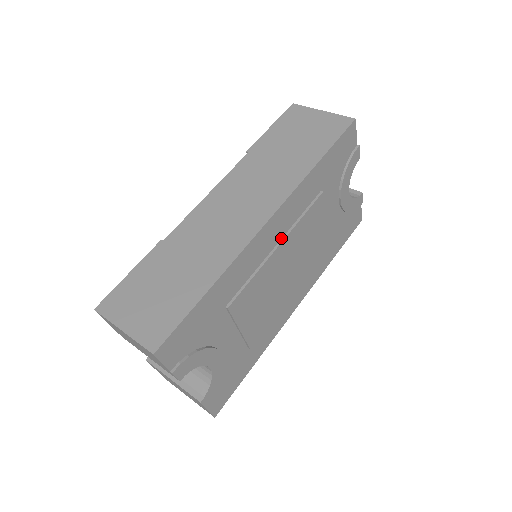
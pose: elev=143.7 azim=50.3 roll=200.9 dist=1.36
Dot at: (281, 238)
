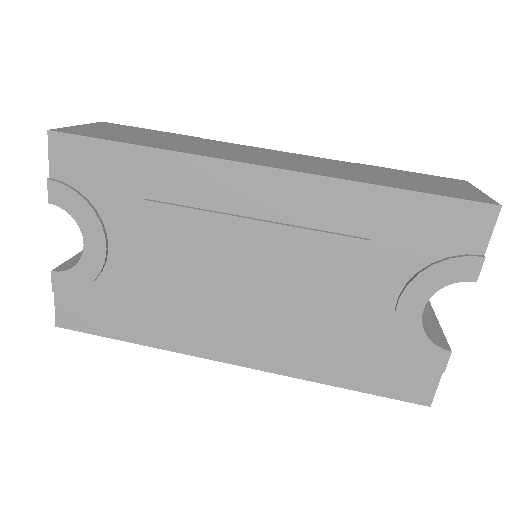
Dot at: (268, 219)
